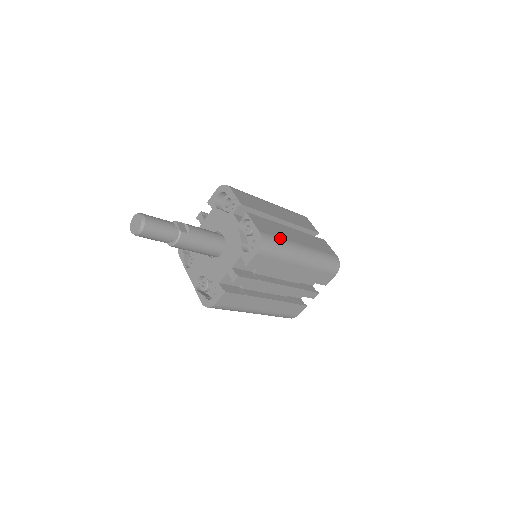
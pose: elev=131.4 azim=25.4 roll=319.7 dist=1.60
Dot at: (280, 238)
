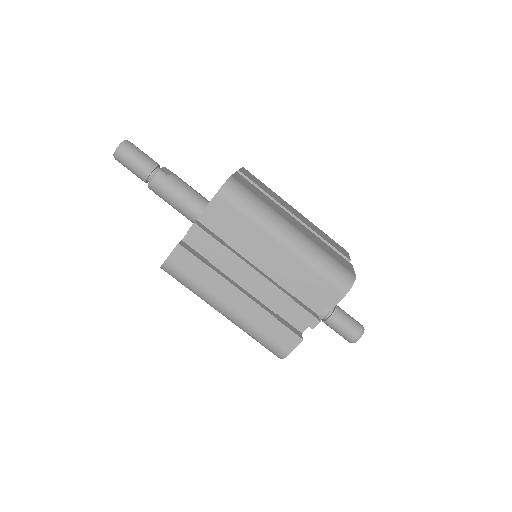
Dot at: (260, 199)
